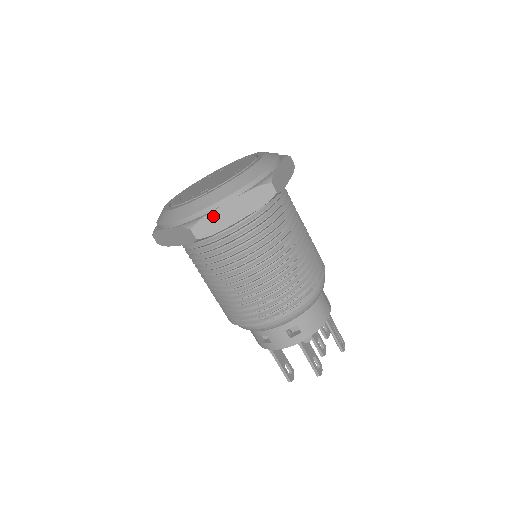
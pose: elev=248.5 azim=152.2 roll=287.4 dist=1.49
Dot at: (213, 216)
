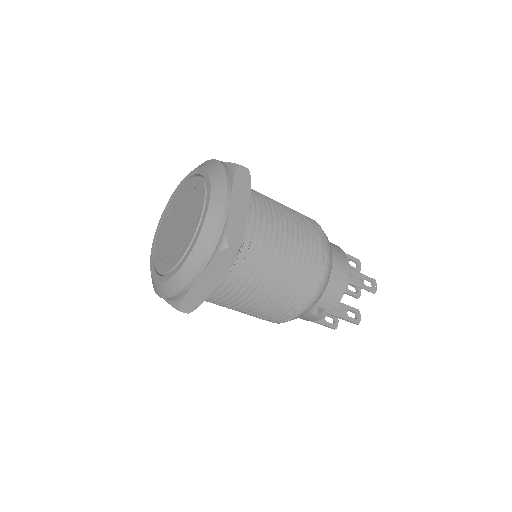
Dot at: (191, 294)
